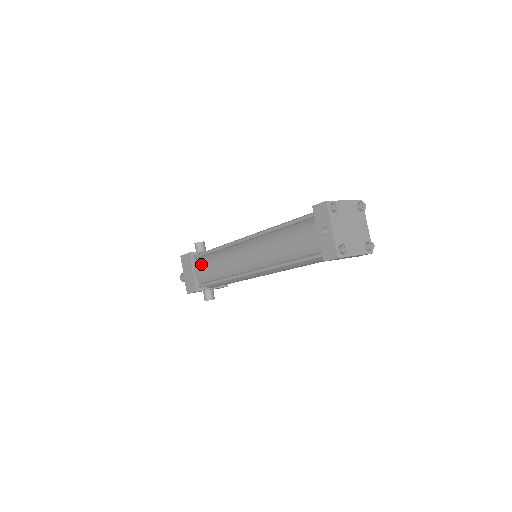
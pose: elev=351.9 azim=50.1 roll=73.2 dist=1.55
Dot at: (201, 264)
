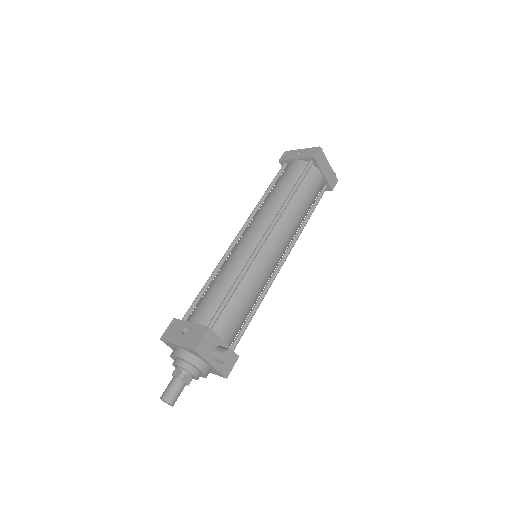
Dot at: (198, 305)
